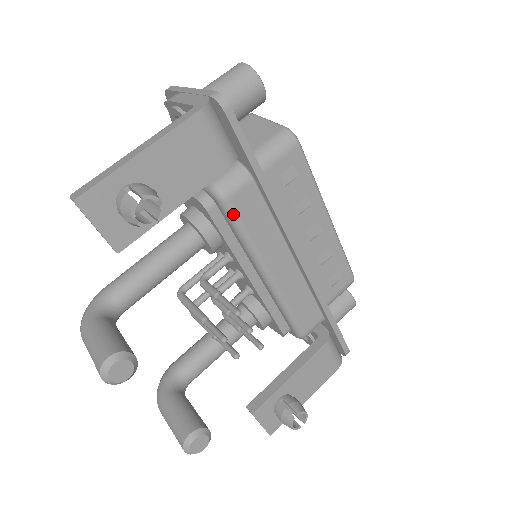
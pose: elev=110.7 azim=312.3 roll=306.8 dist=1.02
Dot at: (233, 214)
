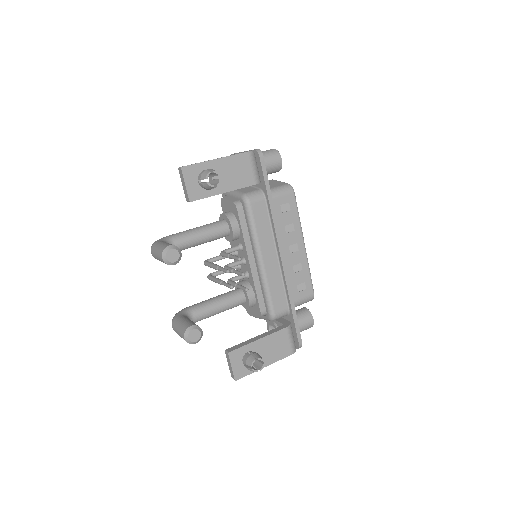
Dot at: (250, 213)
